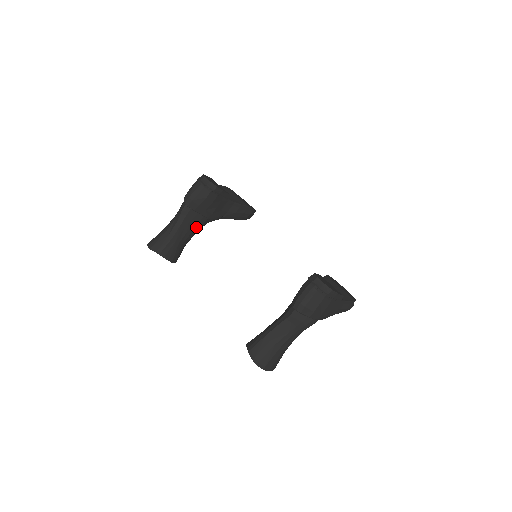
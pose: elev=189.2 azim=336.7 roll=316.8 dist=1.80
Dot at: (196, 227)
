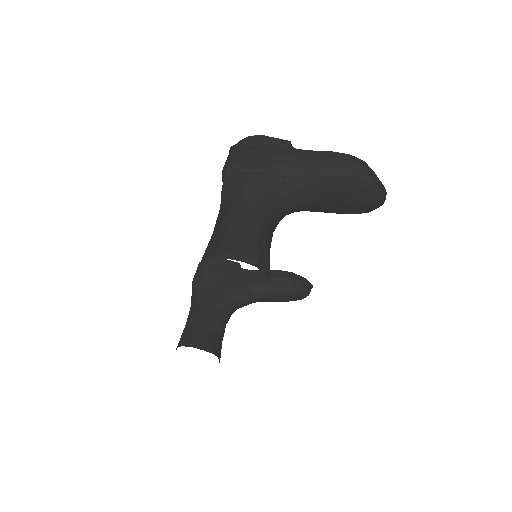
Dot at: (216, 305)
